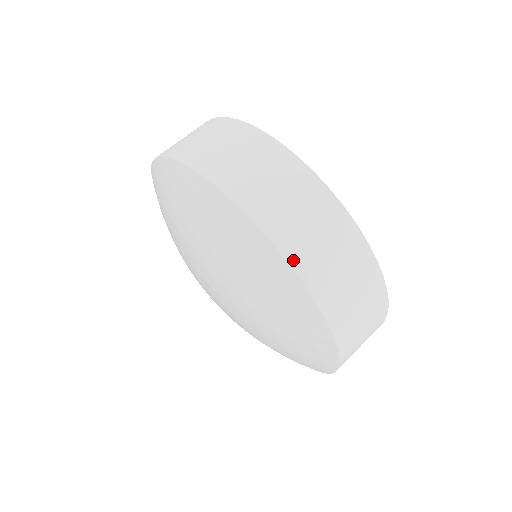
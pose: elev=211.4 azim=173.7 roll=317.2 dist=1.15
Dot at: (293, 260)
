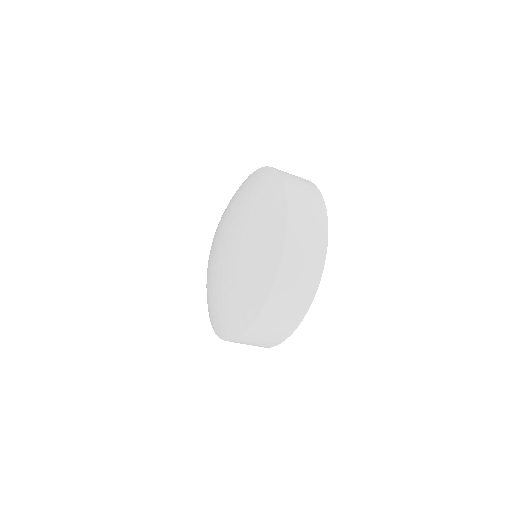
Dot at: (266, 309)
